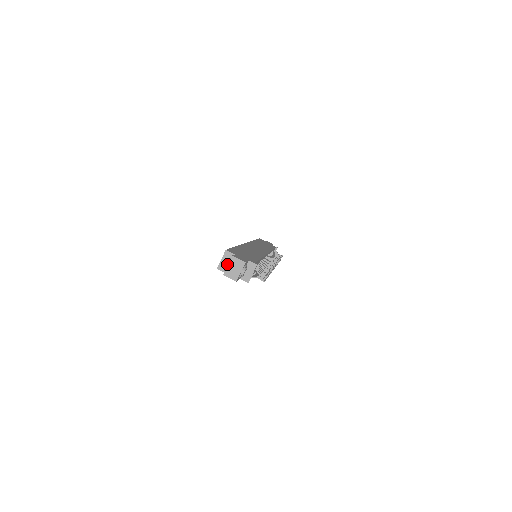
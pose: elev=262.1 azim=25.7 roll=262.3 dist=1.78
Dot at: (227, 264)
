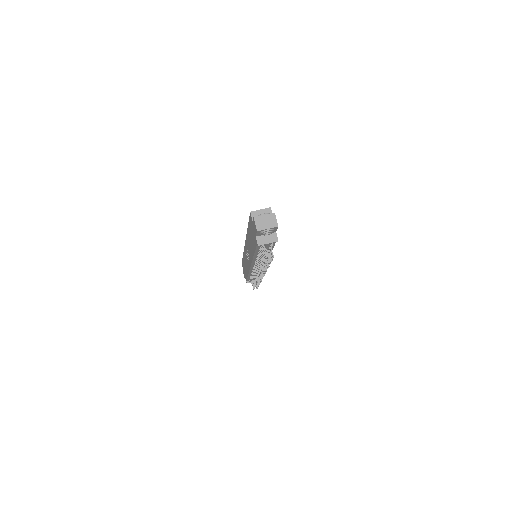
Dot at: (265, 214)
